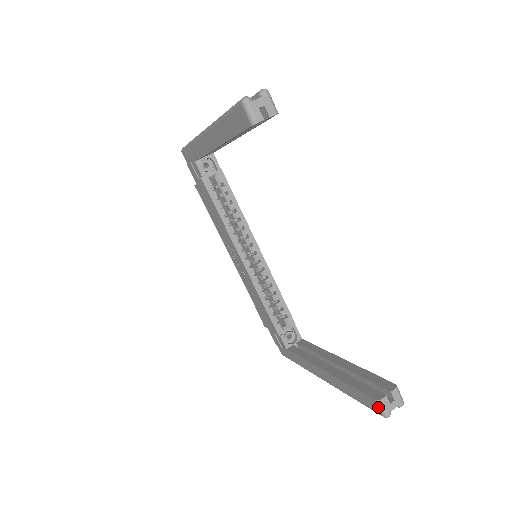
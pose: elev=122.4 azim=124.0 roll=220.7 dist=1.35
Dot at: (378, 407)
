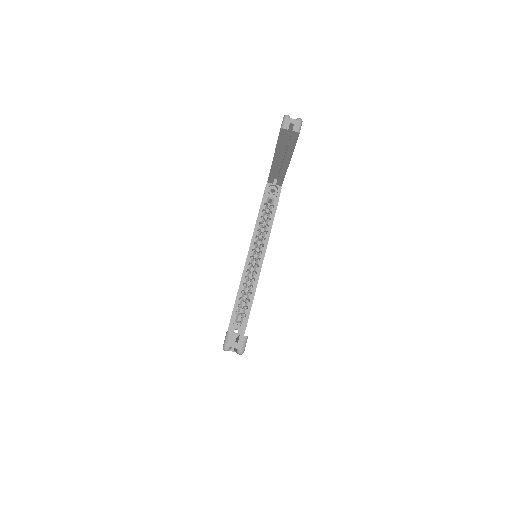
Dot at: (225, 338)
